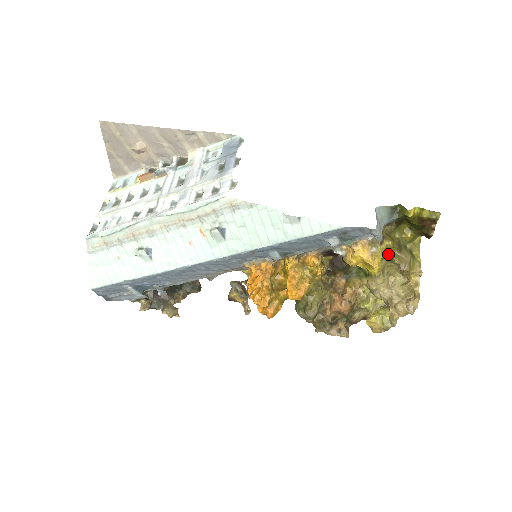
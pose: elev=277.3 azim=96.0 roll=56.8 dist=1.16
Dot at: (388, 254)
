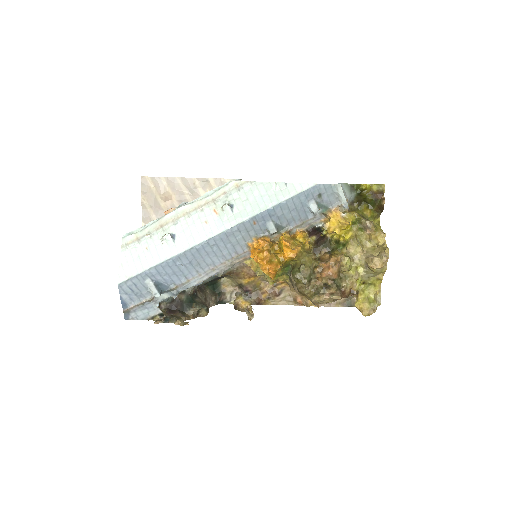
Dot at: (356, 221)
